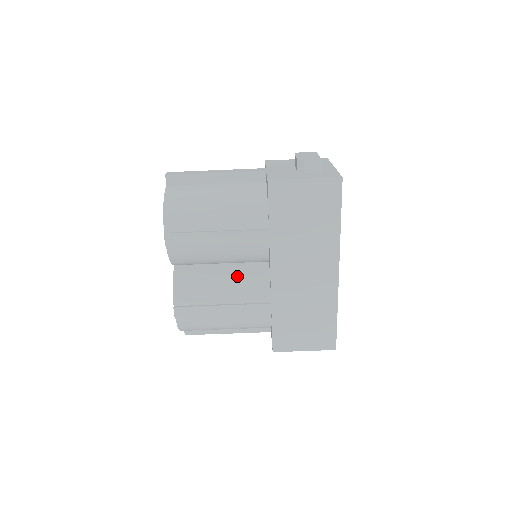
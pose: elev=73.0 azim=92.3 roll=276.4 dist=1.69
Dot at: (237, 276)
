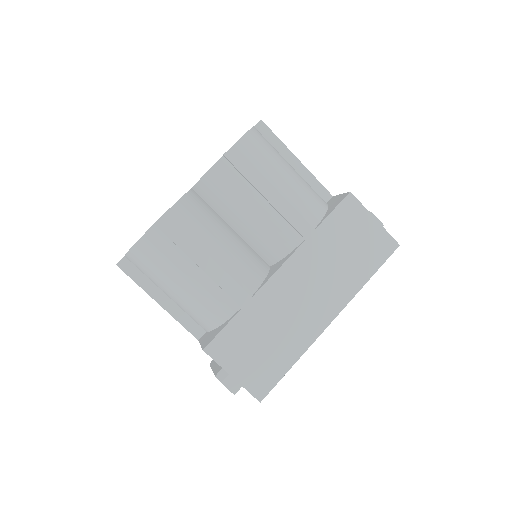
Dot at: (241, 248)
